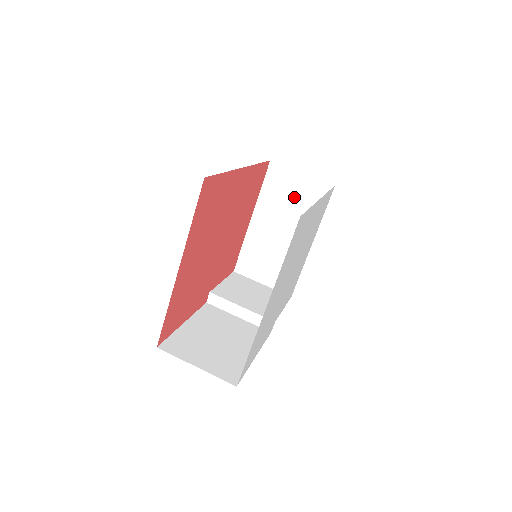
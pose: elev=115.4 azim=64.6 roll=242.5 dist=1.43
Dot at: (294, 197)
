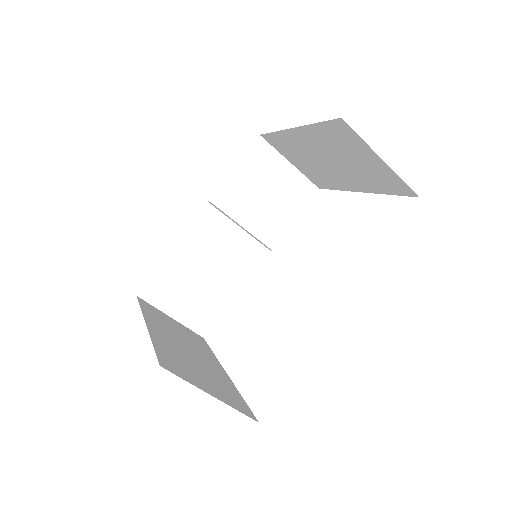
Dot at: (358, 161)
